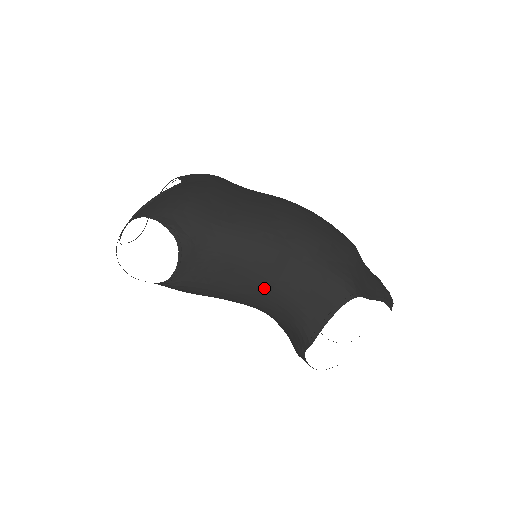
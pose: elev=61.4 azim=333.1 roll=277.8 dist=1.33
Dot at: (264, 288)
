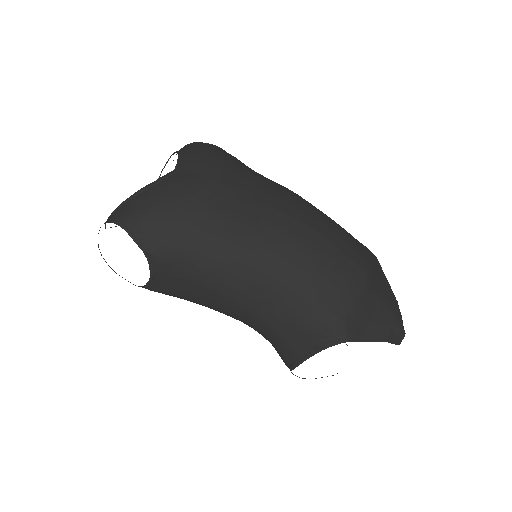
Dot at: (242, 312)
